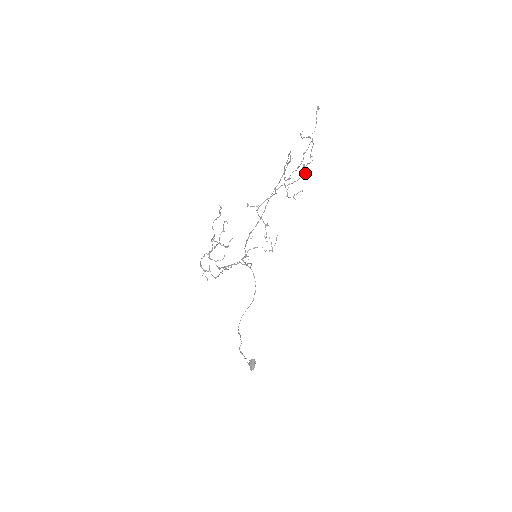
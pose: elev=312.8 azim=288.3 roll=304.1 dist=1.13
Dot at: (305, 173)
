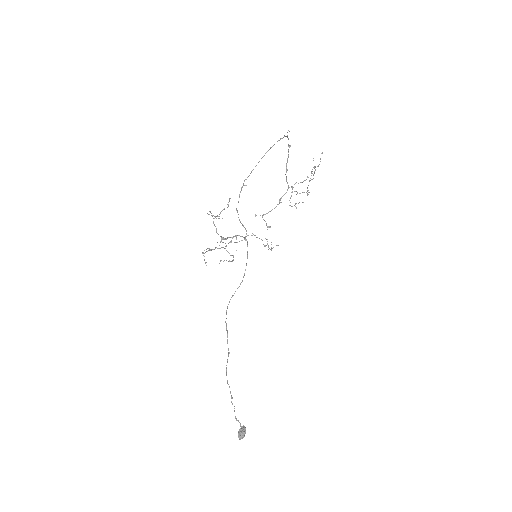
Dot at: (307, 191)
